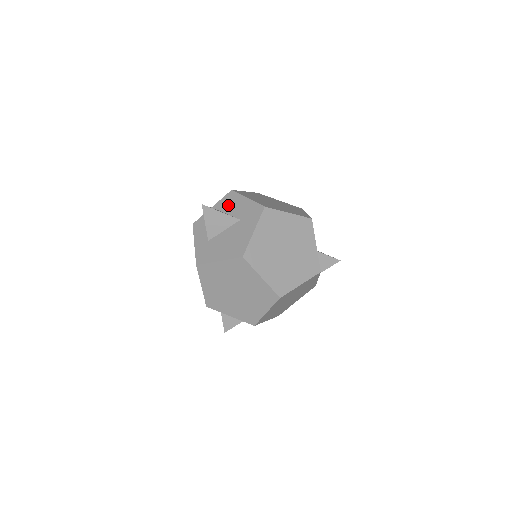
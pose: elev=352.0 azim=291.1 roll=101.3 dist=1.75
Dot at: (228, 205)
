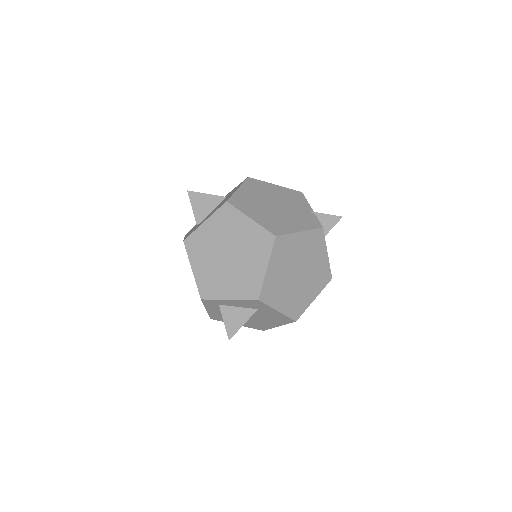
Dot at: occluded
